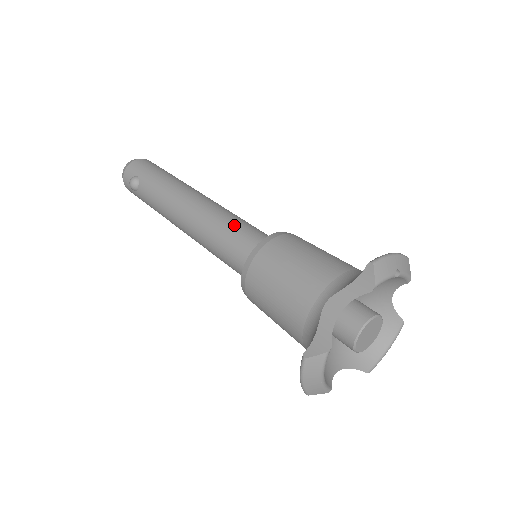
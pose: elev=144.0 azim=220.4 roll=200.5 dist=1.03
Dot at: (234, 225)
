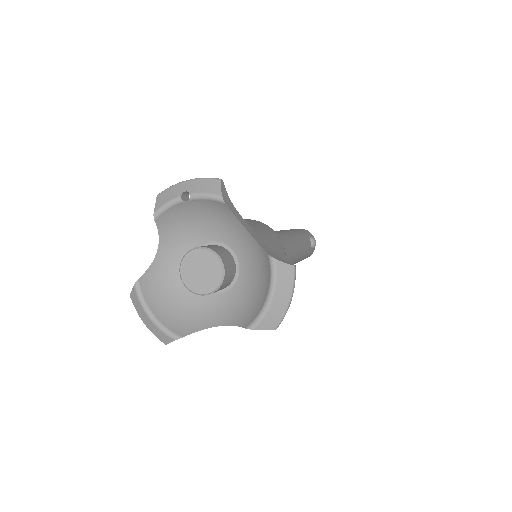
Dot at: occluded
